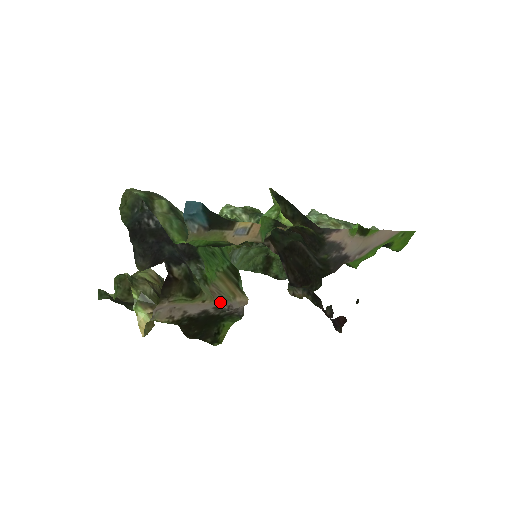
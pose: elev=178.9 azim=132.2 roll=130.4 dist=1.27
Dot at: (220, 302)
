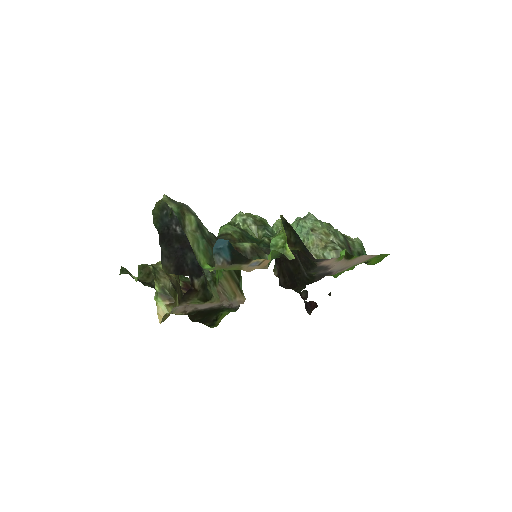
Dot at: (224, 301)
